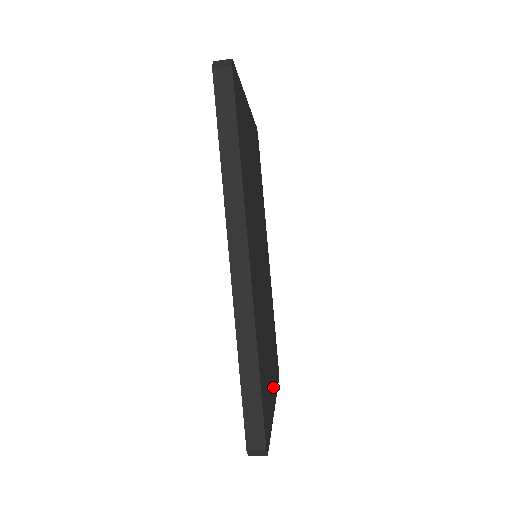
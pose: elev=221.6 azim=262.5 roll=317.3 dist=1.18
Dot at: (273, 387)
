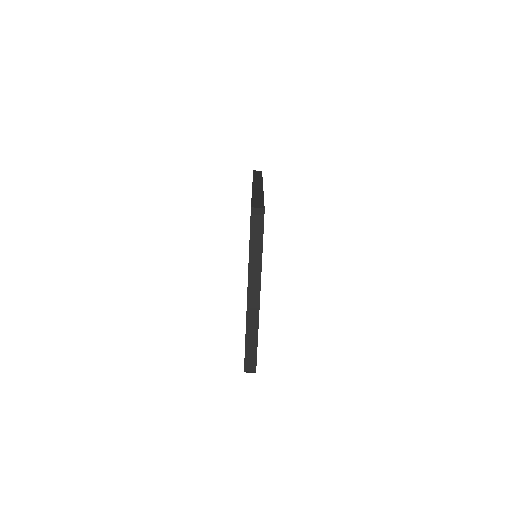
Dot at: occluded
